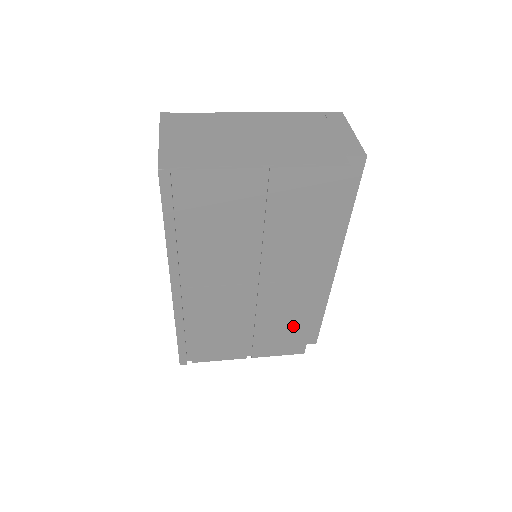
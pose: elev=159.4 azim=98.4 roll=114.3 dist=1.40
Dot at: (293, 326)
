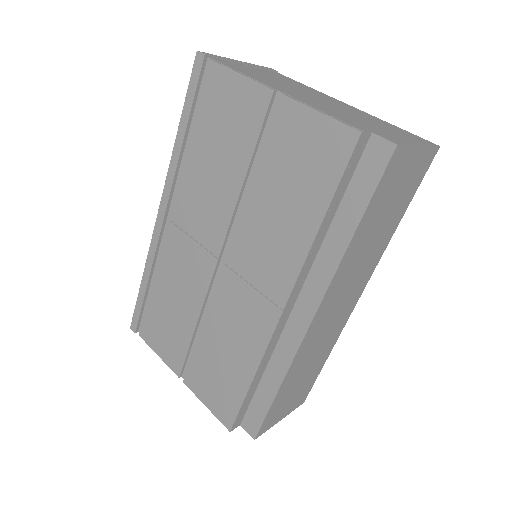
Dot at: (233, 368)
